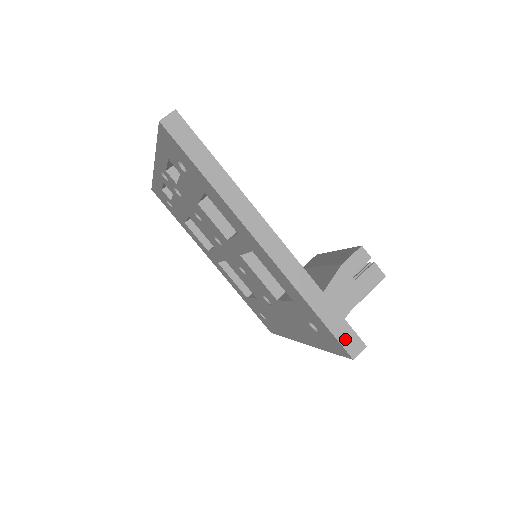
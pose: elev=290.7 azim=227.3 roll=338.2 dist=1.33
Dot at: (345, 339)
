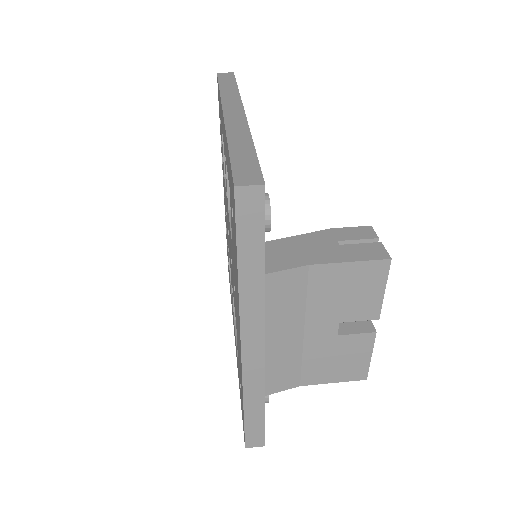
Dot at: (242, 171)
